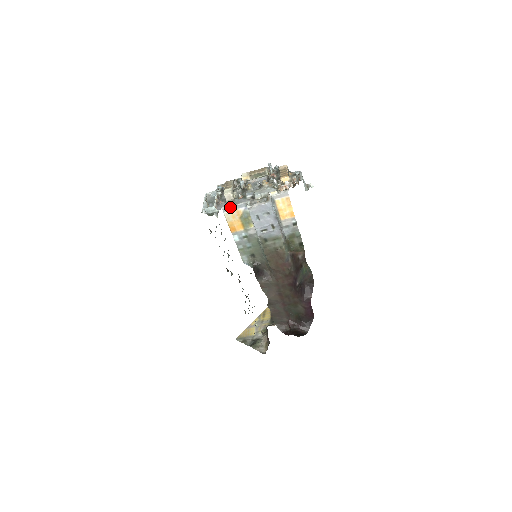
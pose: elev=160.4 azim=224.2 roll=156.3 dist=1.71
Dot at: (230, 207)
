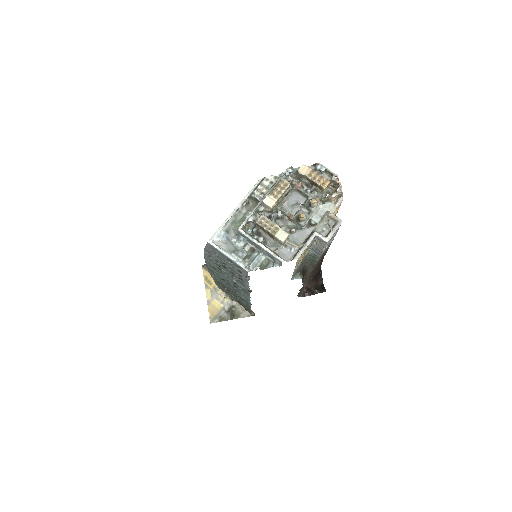
Dot at: (303, 251)
